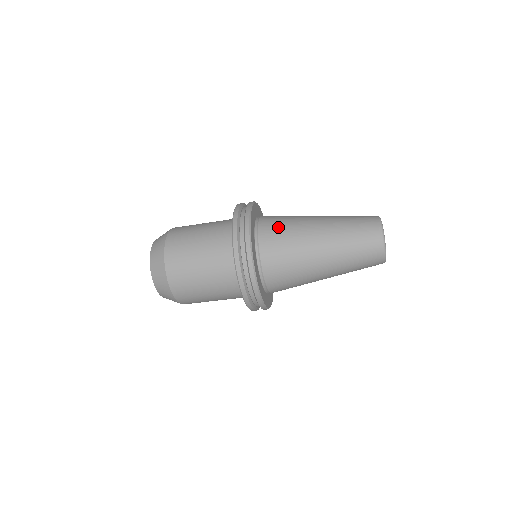
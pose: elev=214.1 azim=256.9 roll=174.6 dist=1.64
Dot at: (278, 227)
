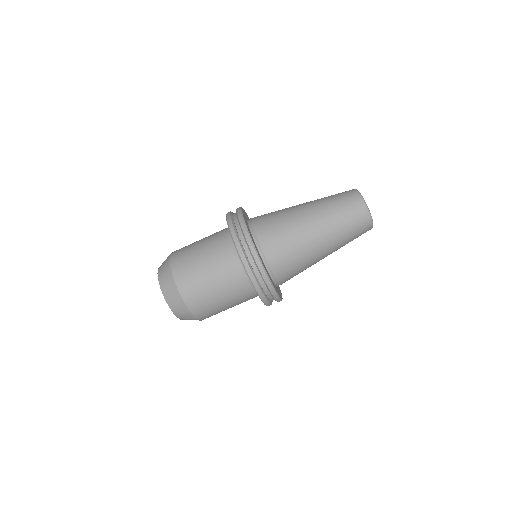
Dot at: occluded
